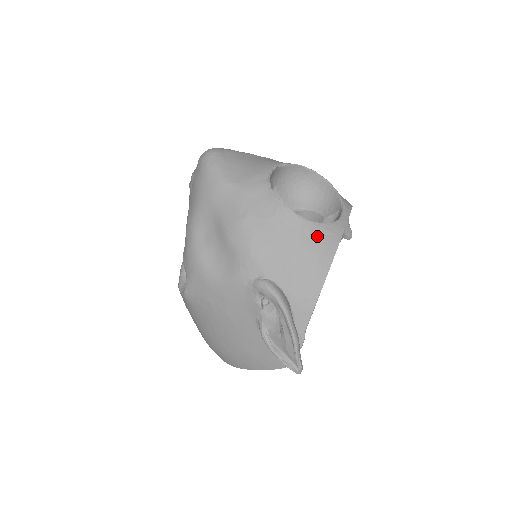
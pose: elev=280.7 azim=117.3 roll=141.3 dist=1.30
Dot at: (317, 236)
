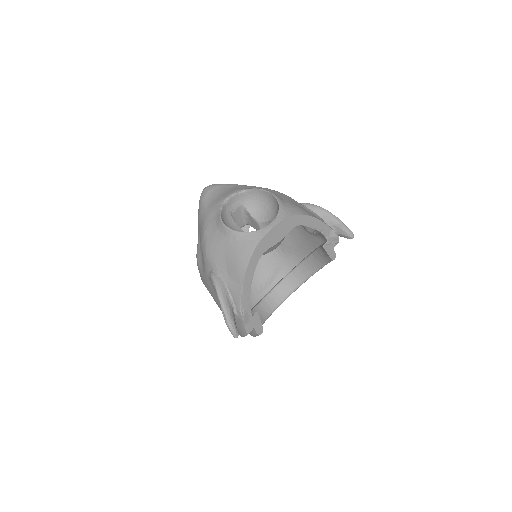
Dot at: (241, 242)
